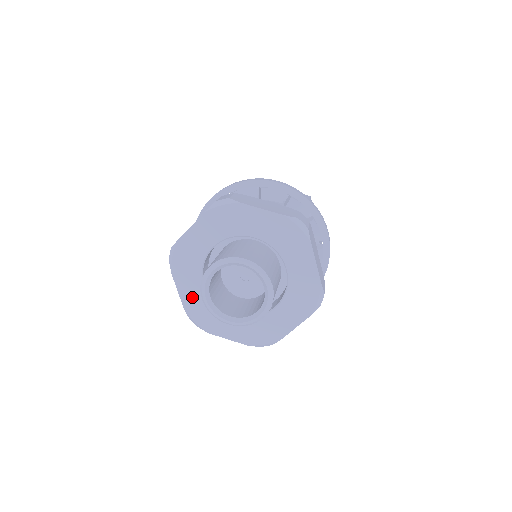
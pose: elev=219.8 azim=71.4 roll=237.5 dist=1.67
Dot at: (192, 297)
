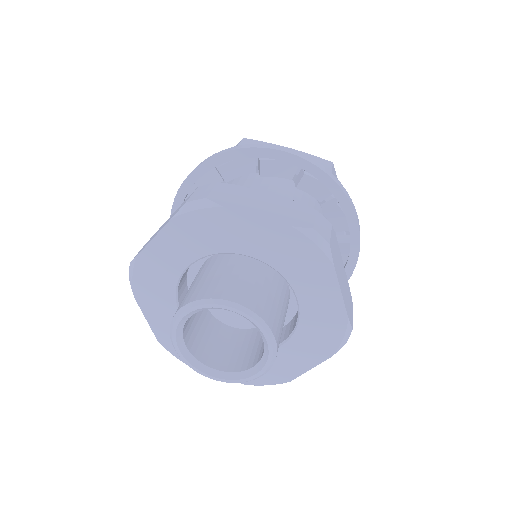
Dot at: (166, 327)
